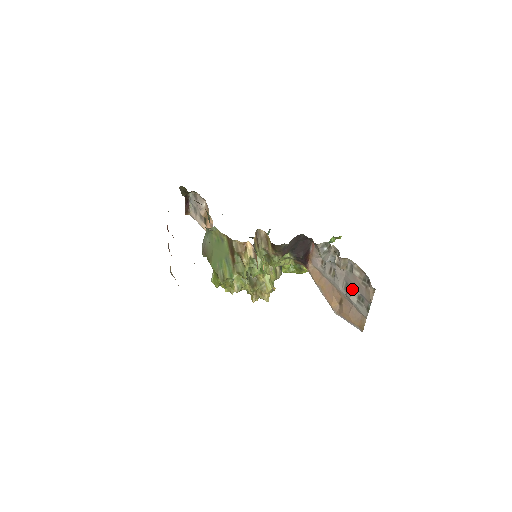
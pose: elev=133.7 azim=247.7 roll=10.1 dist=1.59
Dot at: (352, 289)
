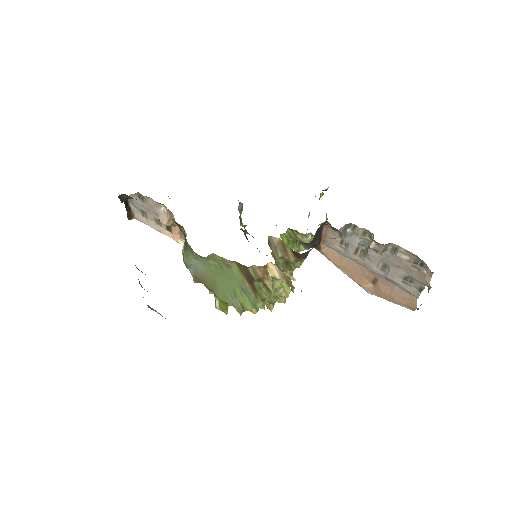
Dot at: (395, 271)
